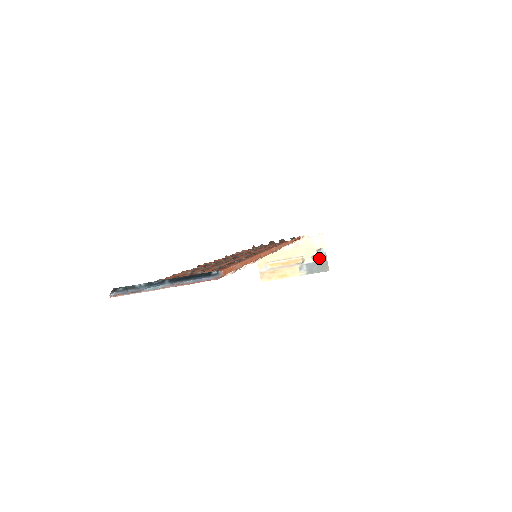
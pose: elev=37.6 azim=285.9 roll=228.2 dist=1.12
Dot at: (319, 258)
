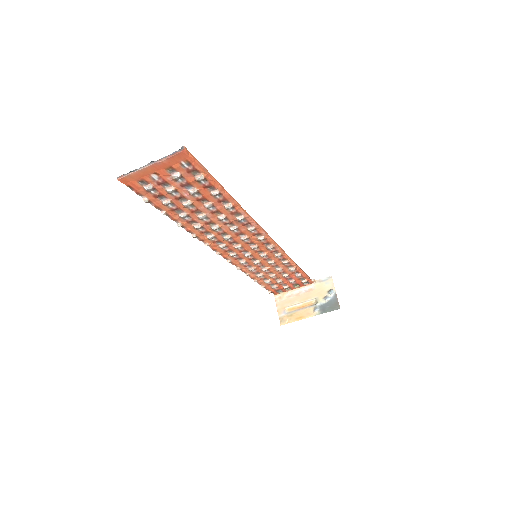
Dot at: (330, 298)
